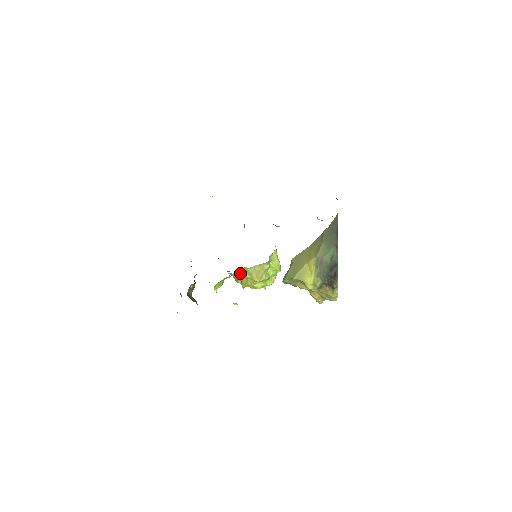
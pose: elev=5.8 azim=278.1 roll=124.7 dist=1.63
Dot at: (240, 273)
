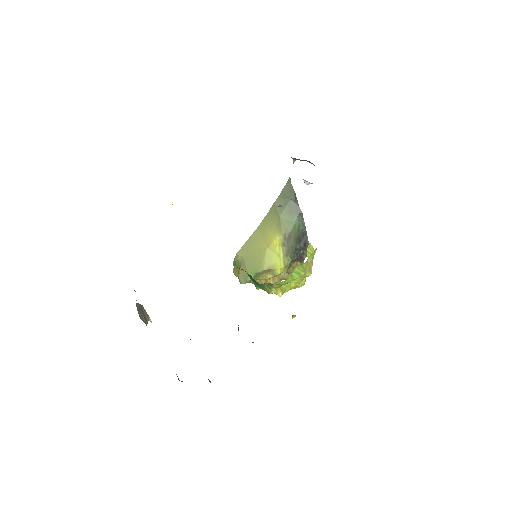
Dot at: (294, 275)
